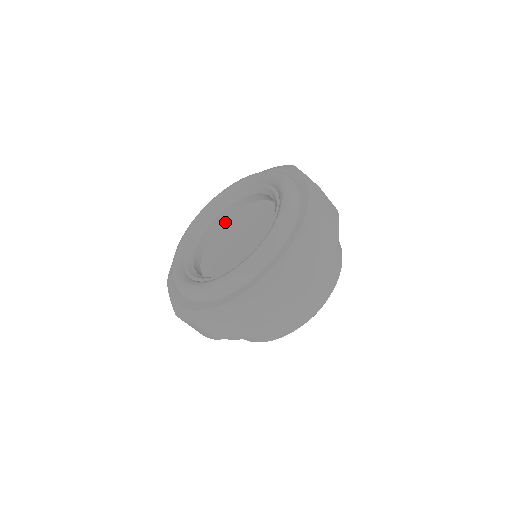
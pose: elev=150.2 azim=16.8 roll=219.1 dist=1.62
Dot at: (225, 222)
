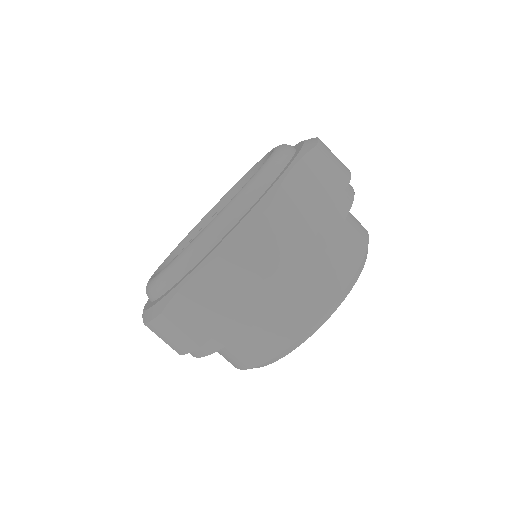
Dot at: occluded
